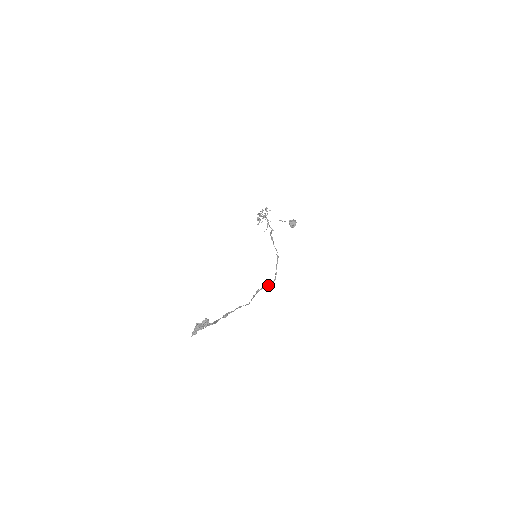
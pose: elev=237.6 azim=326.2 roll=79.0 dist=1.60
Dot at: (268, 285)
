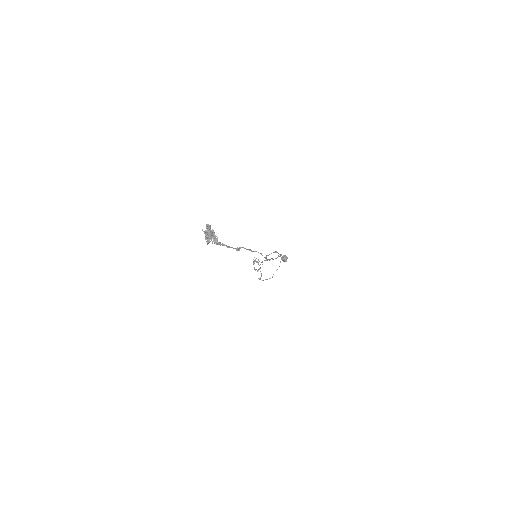
Dot at: occluded
